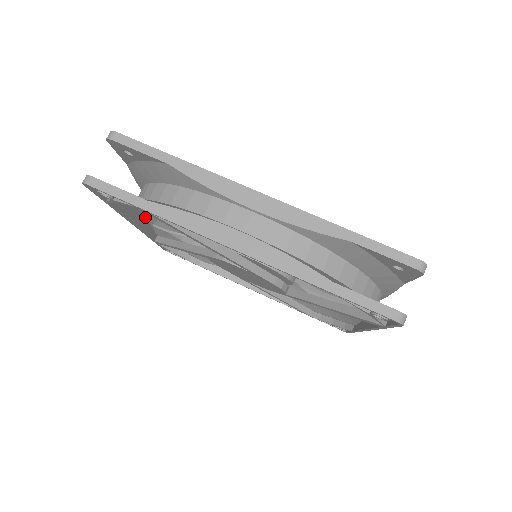
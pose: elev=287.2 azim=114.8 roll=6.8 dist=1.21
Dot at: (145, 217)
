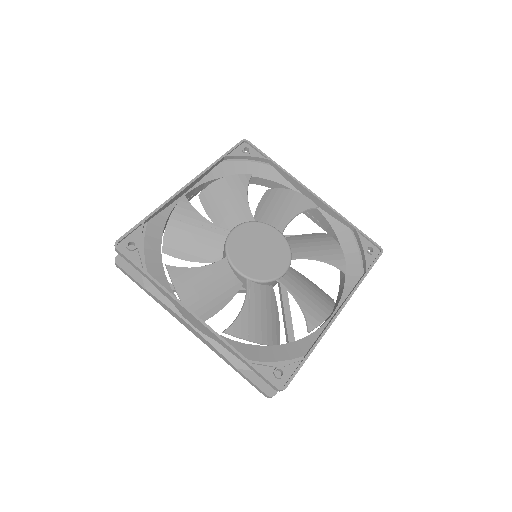
Dot at: (189, 196)
